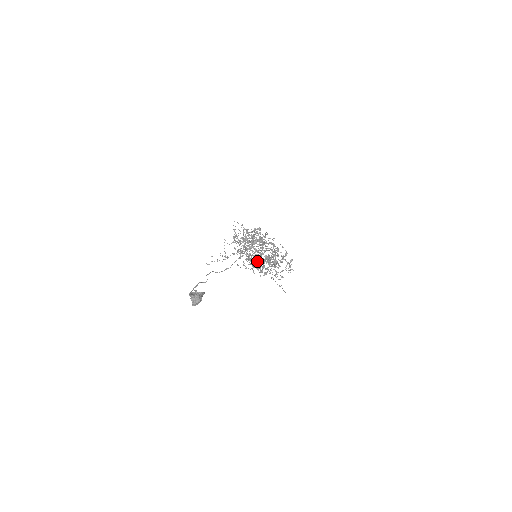
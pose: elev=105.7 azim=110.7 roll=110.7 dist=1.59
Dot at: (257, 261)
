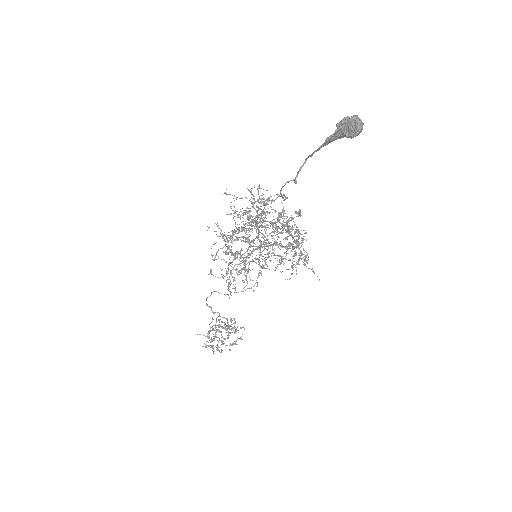
Dot at: (217, 329)
